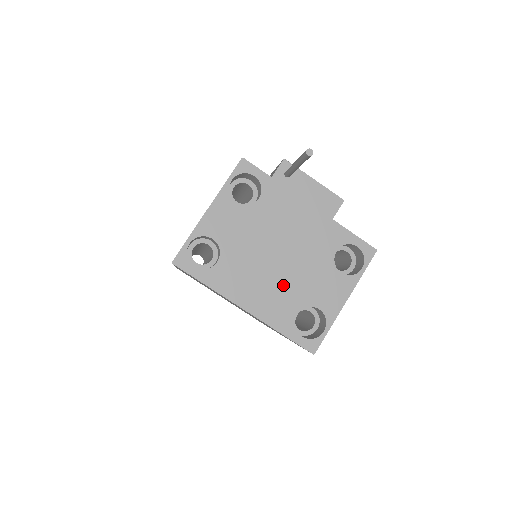
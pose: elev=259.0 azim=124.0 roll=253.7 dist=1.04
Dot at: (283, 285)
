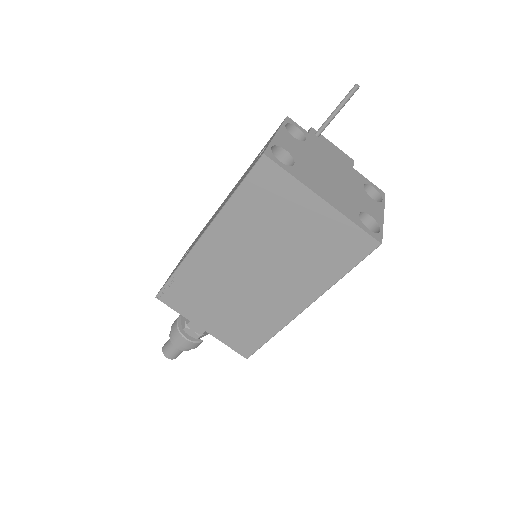
Dot at: (342, 193)
